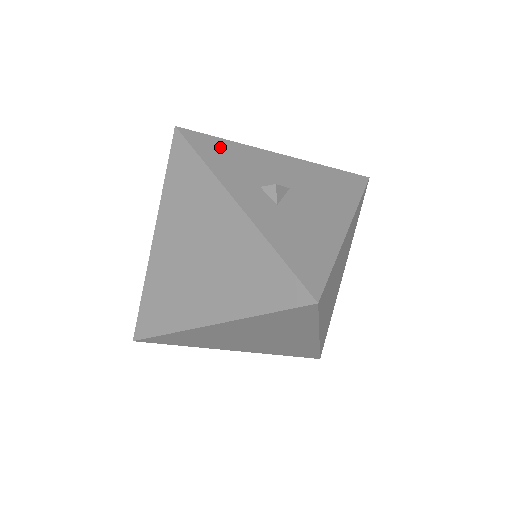
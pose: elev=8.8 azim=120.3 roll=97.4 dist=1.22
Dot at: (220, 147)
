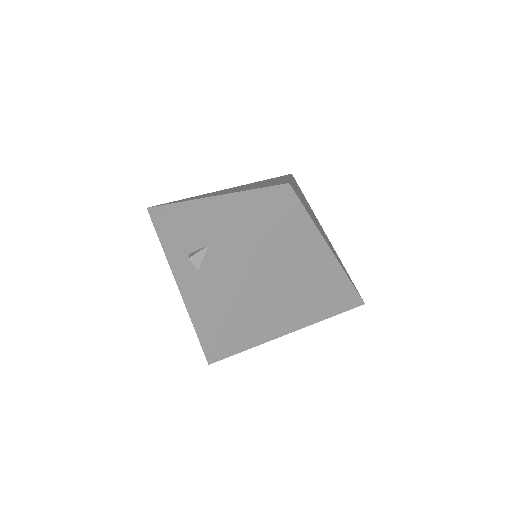
Dot at: (169, 217)
